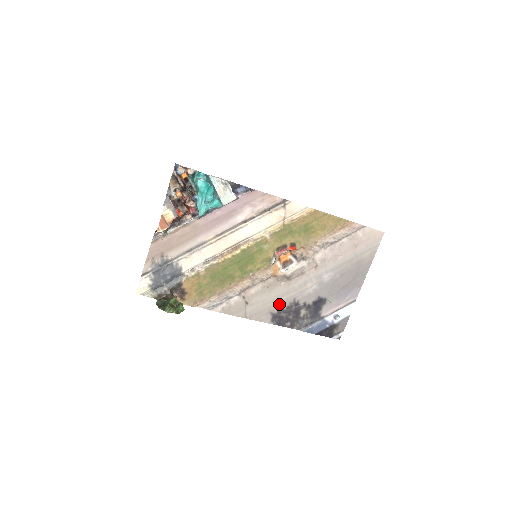
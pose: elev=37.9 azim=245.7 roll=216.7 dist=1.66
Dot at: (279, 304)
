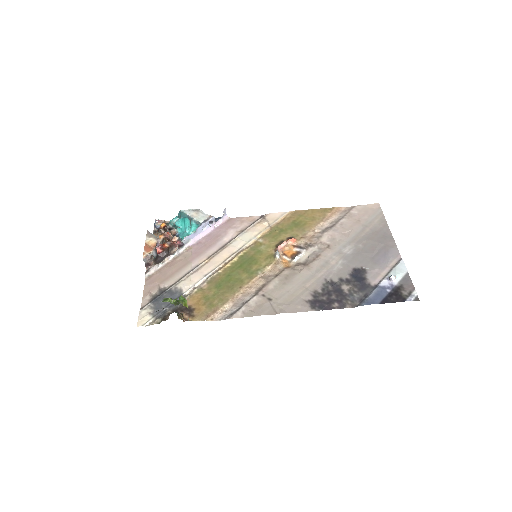
Dot at: (310, 289)
